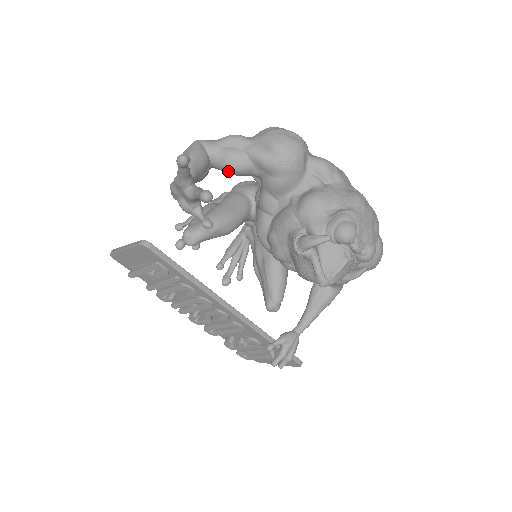
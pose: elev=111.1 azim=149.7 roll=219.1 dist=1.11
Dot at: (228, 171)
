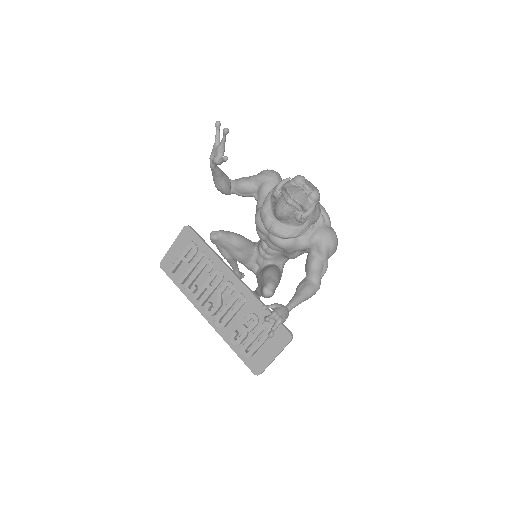
Dot at: (240, 185)
